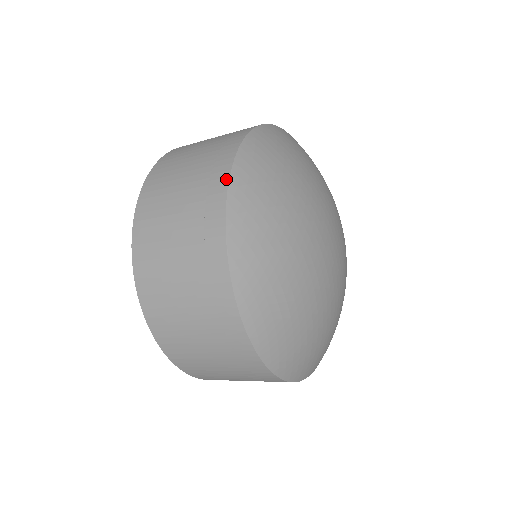
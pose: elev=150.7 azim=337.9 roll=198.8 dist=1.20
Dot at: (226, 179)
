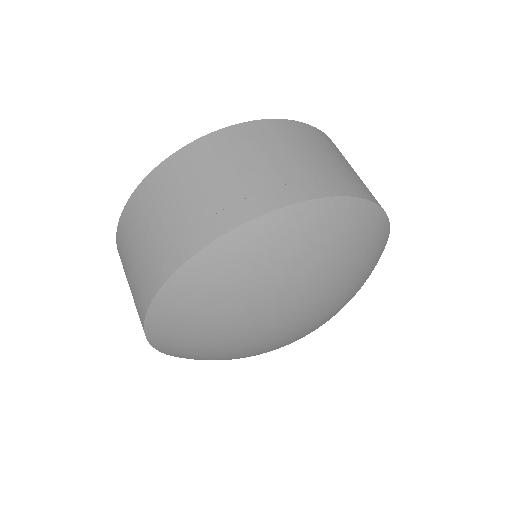
Dot at: (187, 256)
